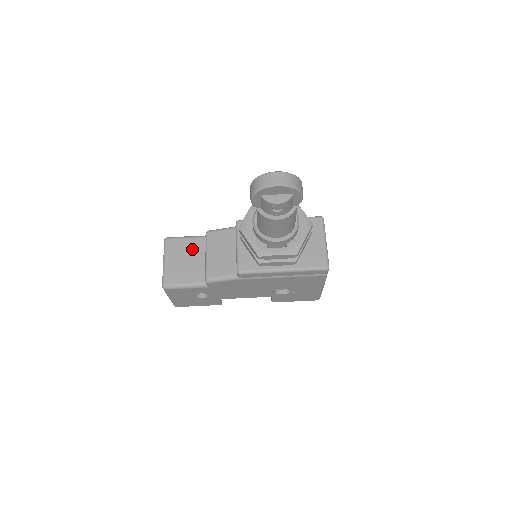
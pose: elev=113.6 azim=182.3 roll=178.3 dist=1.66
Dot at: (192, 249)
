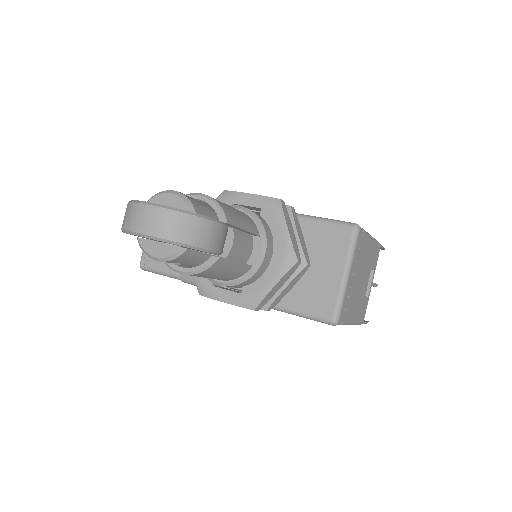
Dot at: occluded
